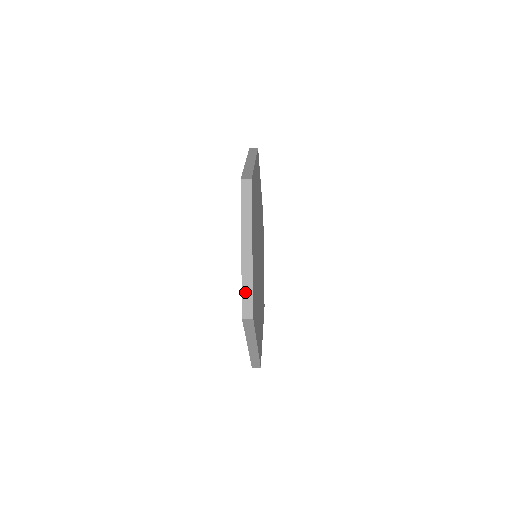
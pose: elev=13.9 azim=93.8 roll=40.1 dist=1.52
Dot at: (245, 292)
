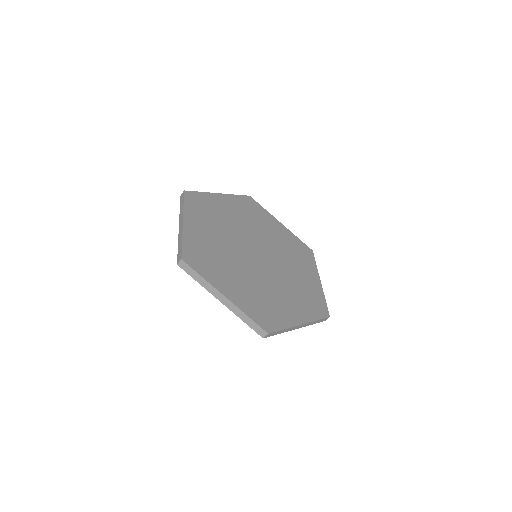
Dot at: (249, 323)
